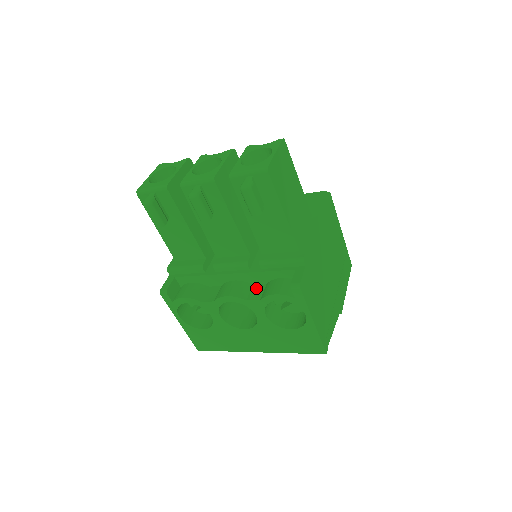
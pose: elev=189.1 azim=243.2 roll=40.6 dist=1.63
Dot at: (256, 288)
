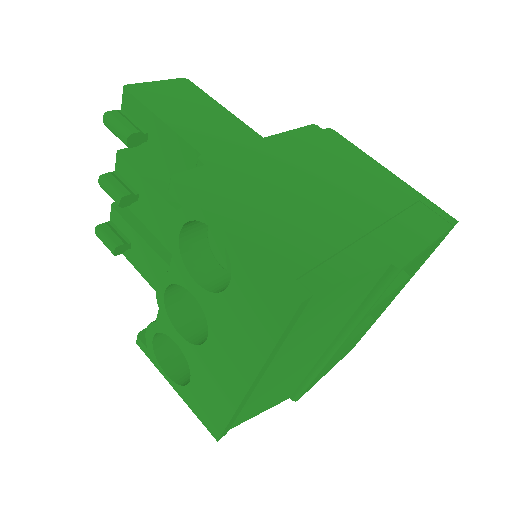
Dot at: occluded
